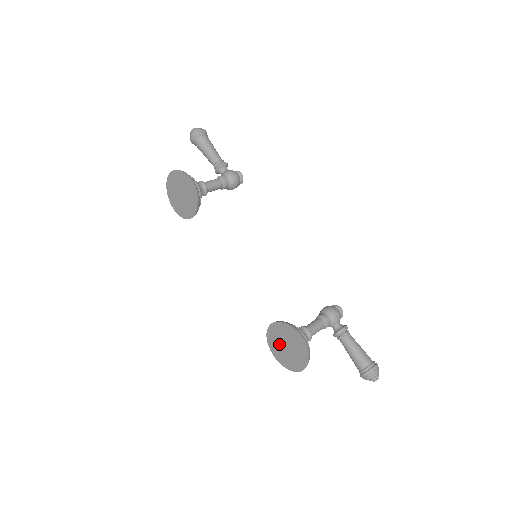
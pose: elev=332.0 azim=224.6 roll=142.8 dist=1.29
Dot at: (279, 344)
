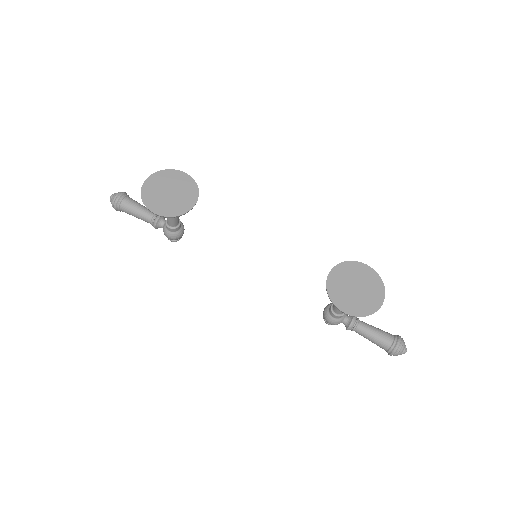
Dot at: (346, 291)
